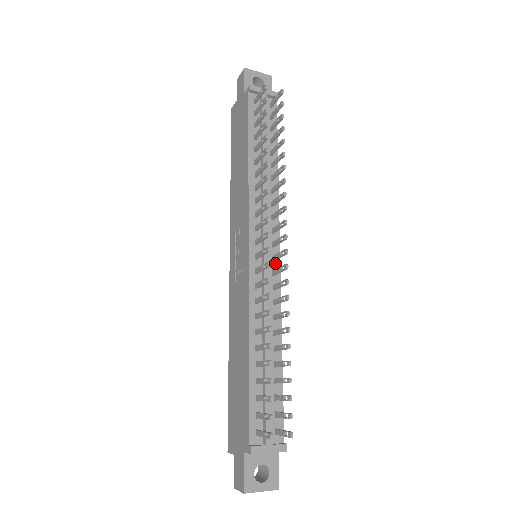
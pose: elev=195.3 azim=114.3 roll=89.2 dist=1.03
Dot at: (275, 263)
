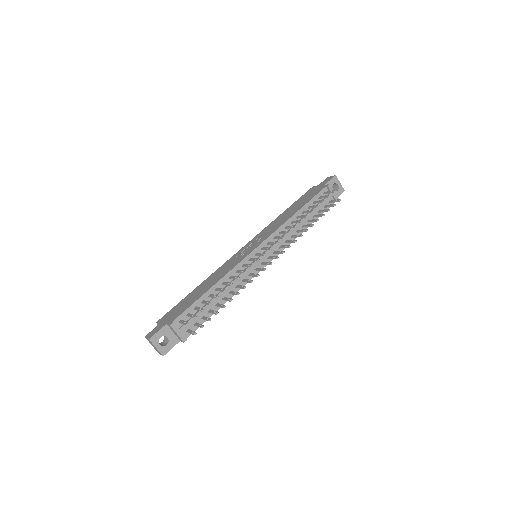
Dot at: (261, 266)
